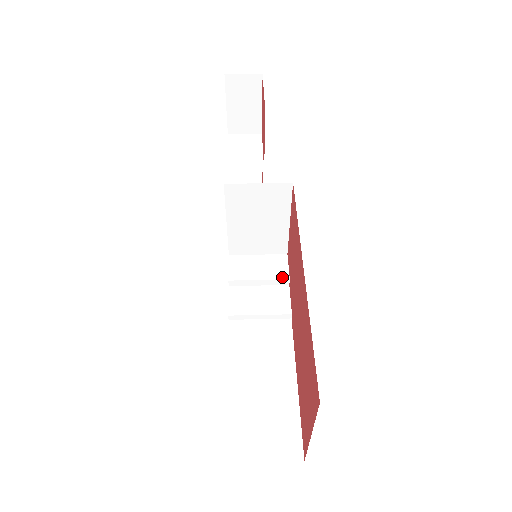
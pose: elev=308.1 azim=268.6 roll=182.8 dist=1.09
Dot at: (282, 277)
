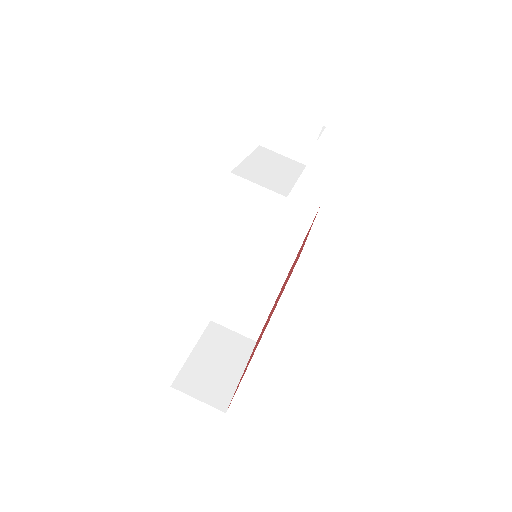
Dot at: (300, 230)
